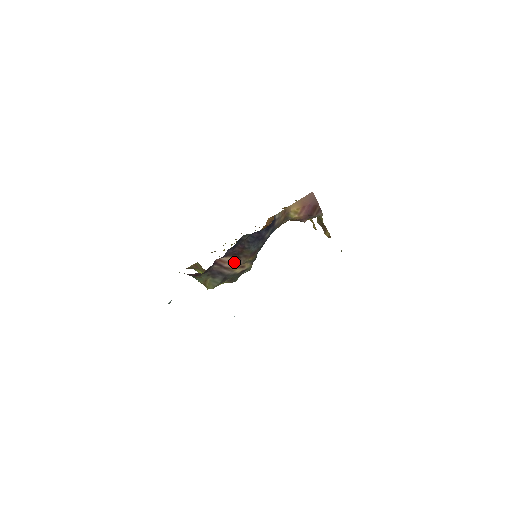
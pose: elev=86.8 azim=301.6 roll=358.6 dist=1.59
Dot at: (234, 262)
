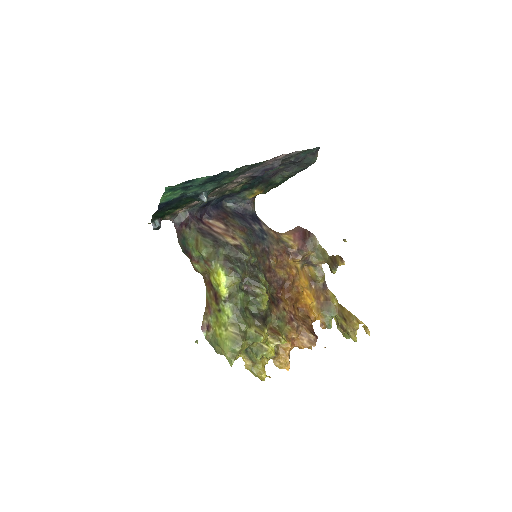
Dot at: (223, 229)
